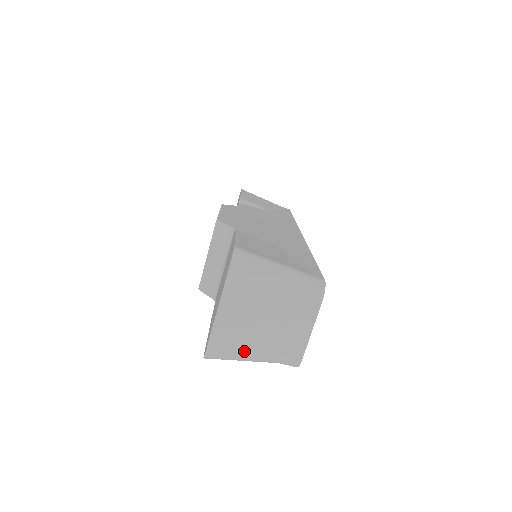
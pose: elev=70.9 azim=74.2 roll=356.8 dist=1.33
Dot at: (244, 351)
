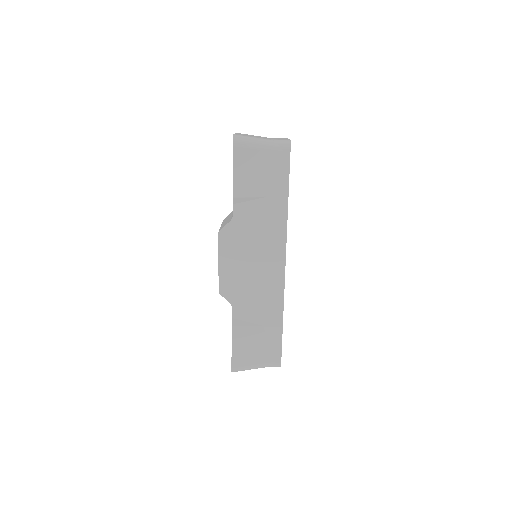
Dot at: (255, 137)
